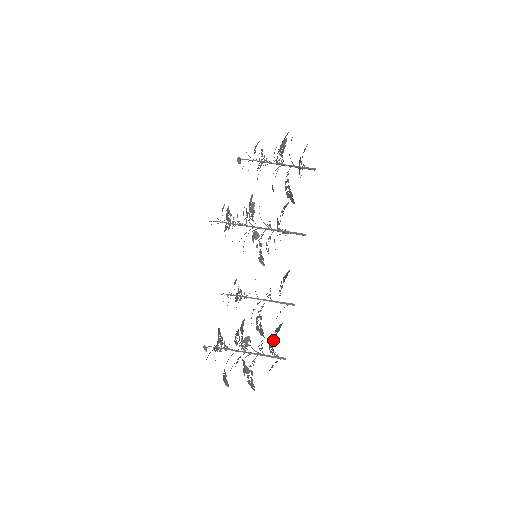
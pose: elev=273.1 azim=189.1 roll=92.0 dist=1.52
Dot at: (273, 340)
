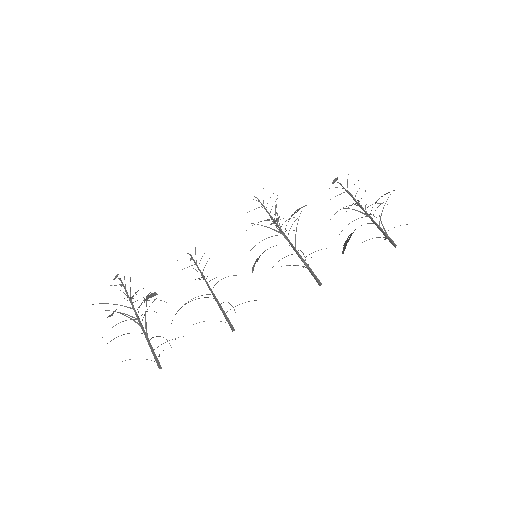
Dot at: occluded
